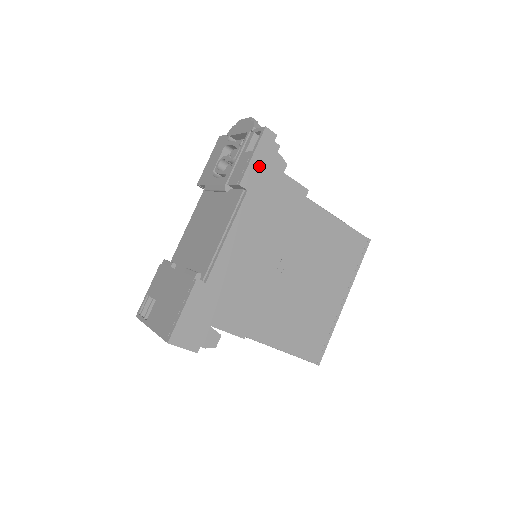
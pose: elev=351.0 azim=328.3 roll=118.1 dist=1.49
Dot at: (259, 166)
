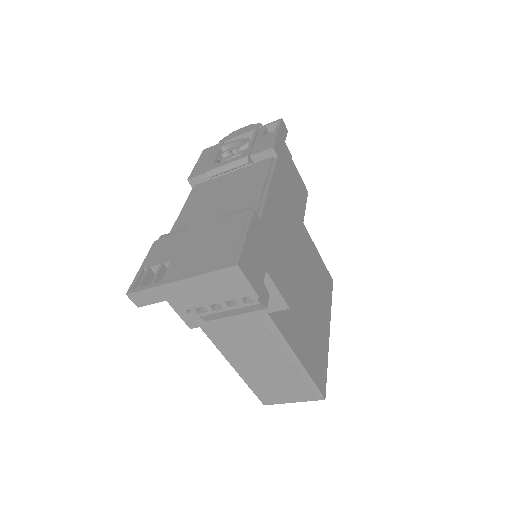
Dot at: (282, 144)
